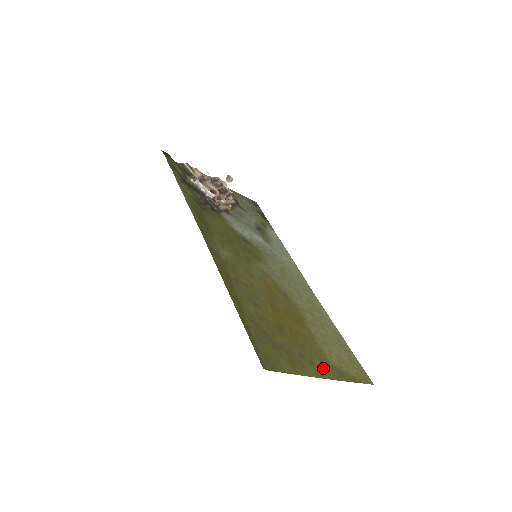
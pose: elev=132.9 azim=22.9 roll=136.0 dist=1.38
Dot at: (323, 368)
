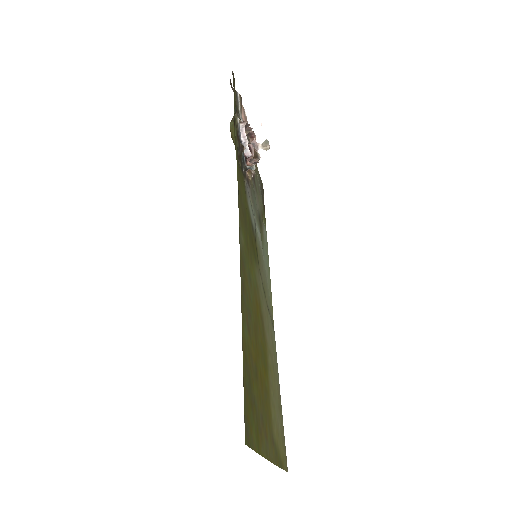
Dot at: (270, 443)
